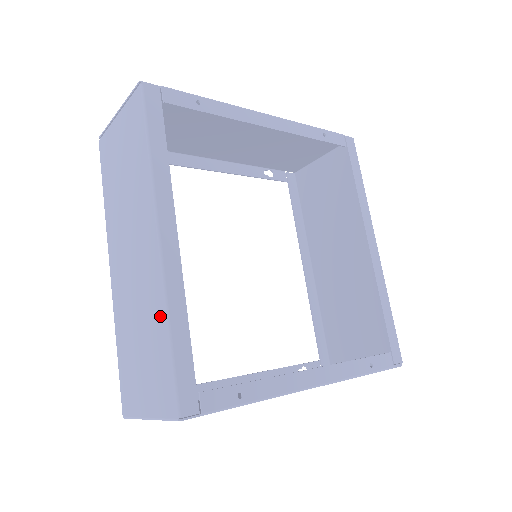
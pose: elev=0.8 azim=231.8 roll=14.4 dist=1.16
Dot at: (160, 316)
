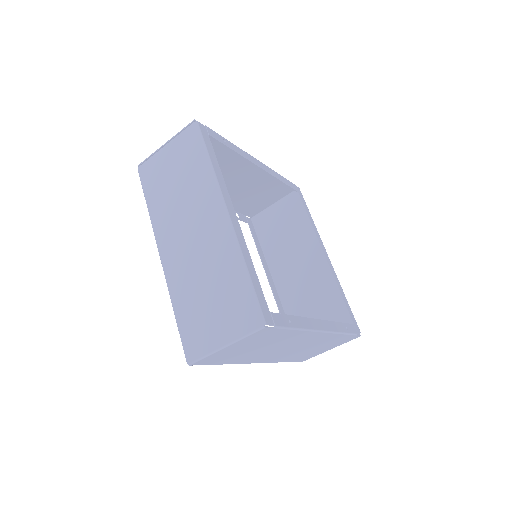
Dot at: (235, 263)
